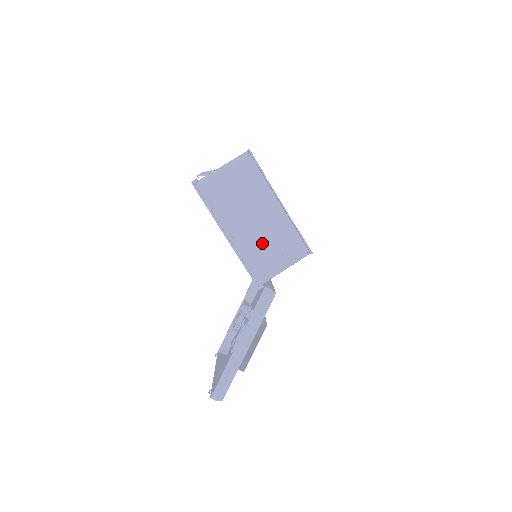
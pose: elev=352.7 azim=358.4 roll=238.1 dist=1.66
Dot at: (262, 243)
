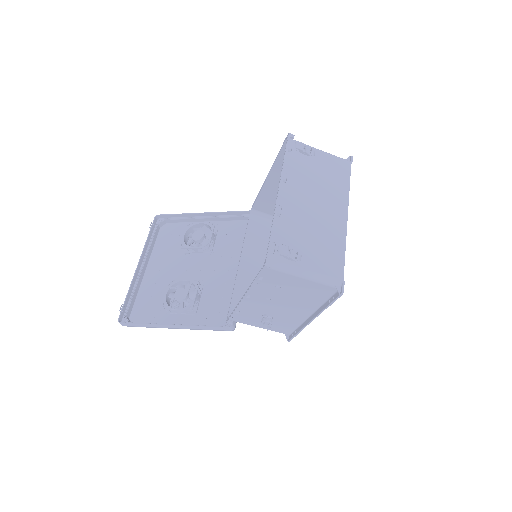
Dot at: (264, 321)
